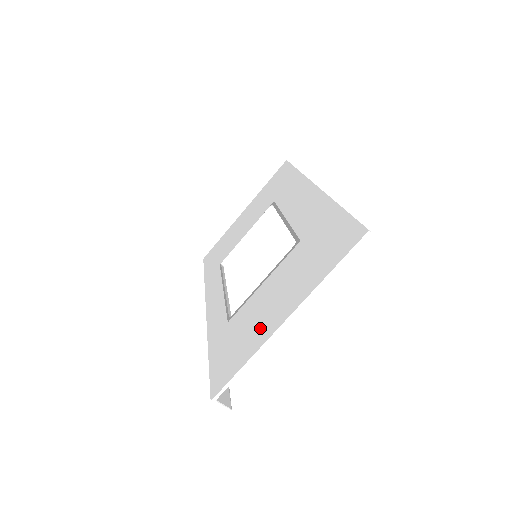
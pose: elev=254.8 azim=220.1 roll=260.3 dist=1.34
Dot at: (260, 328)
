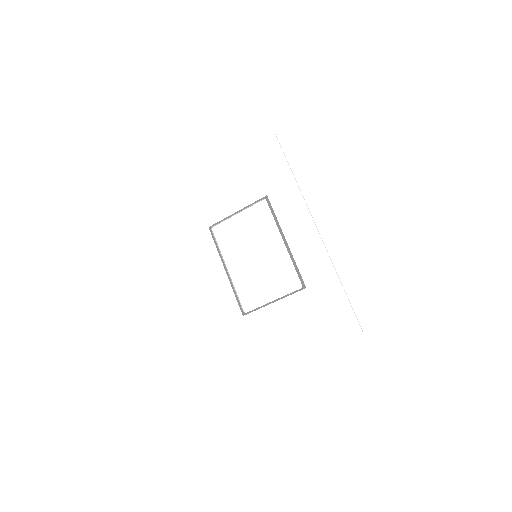
Dot at: (279, 347)
